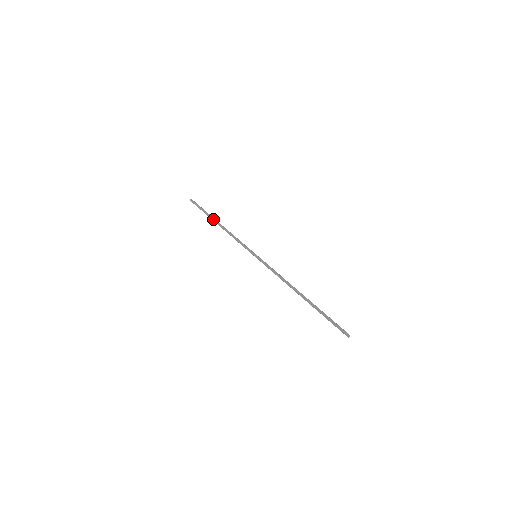
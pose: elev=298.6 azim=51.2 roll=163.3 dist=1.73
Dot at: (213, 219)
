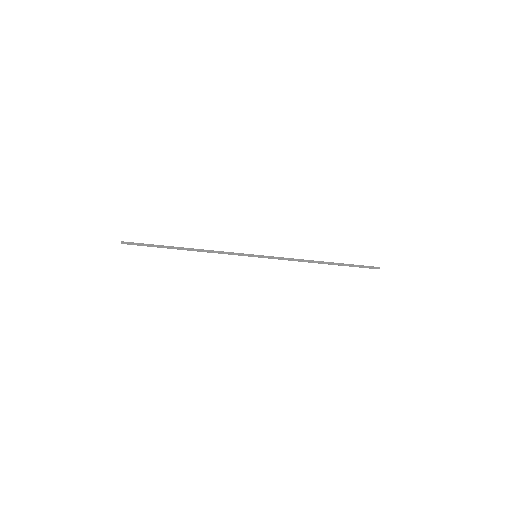
Dot at: (176, 248)
